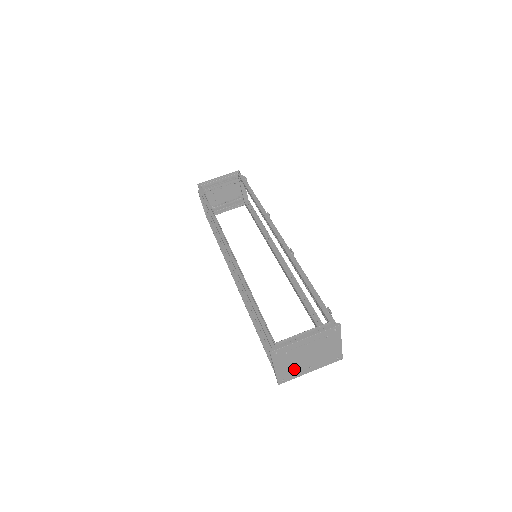
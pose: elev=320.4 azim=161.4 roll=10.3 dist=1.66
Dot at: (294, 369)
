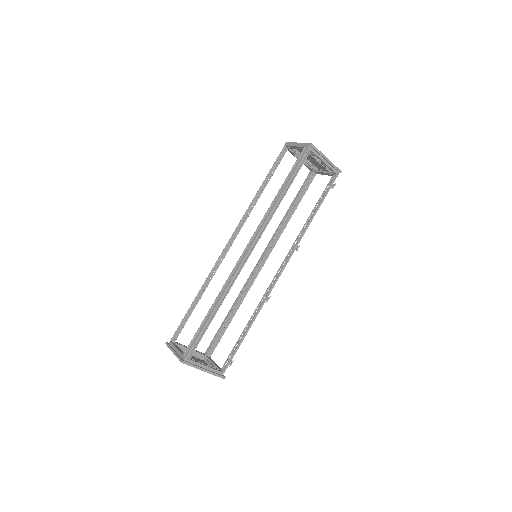
Dot at: occluded
